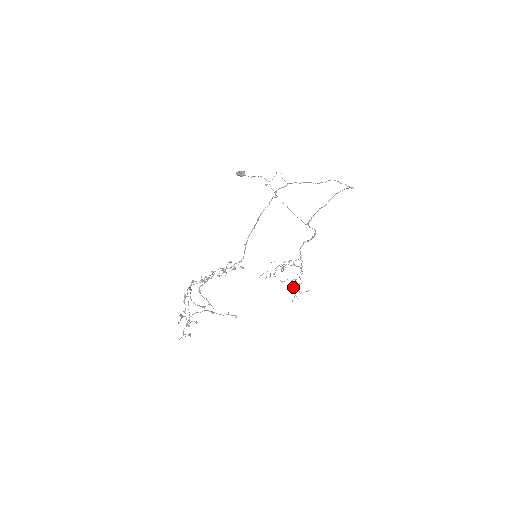
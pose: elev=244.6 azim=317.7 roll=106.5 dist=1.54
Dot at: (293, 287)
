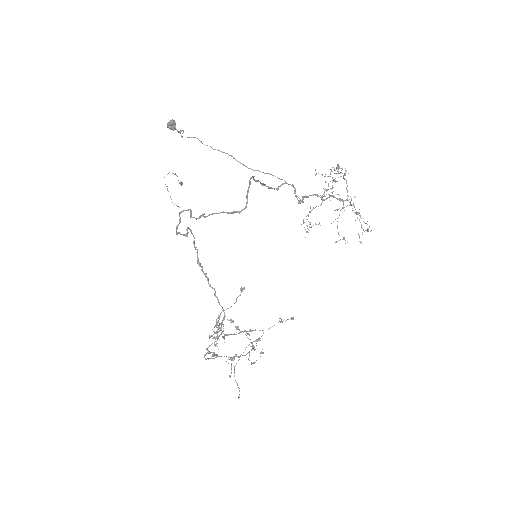
Dot at: (342, 239)
